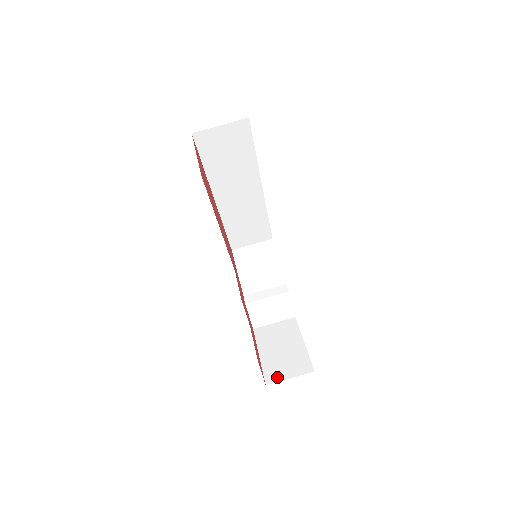
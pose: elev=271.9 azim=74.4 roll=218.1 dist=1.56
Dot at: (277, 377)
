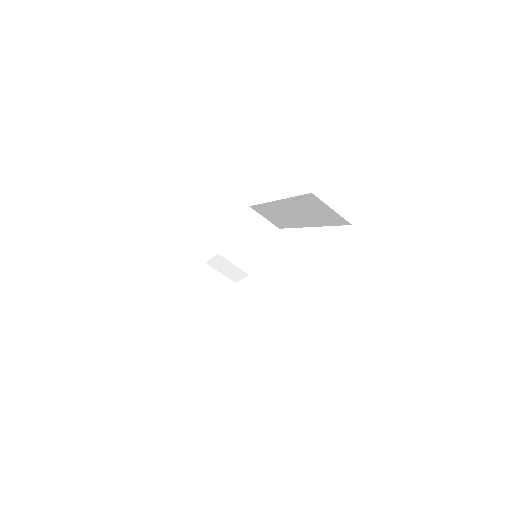
Dot at: (188, 317)
